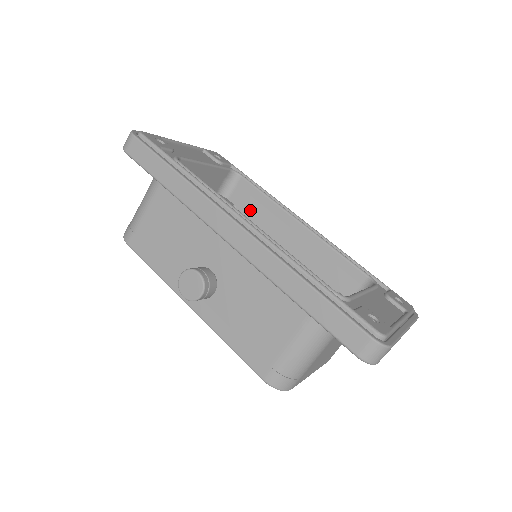
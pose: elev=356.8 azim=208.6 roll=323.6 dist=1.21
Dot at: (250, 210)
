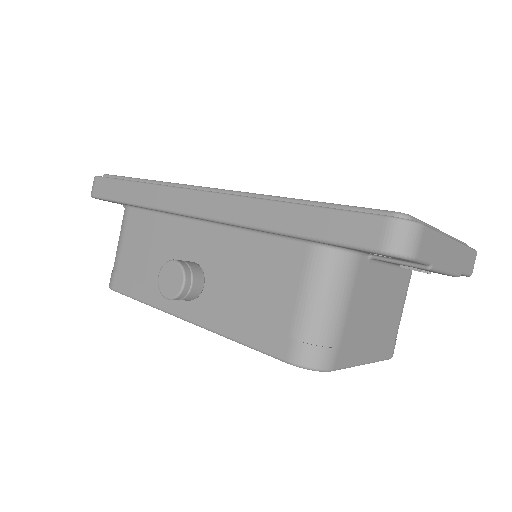
Dot at: occluded
